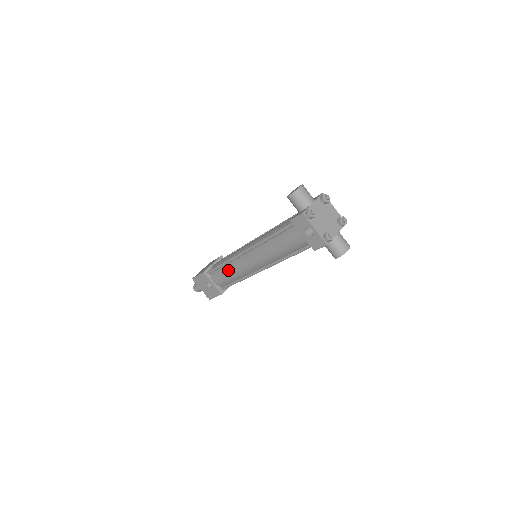
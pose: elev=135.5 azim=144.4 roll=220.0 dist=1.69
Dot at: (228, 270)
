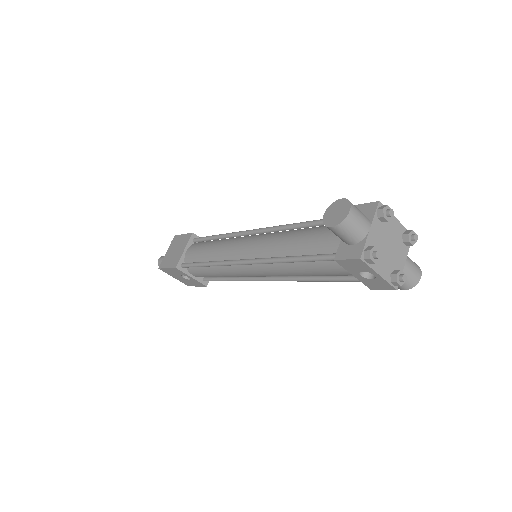
Dot at: (215, 271)
